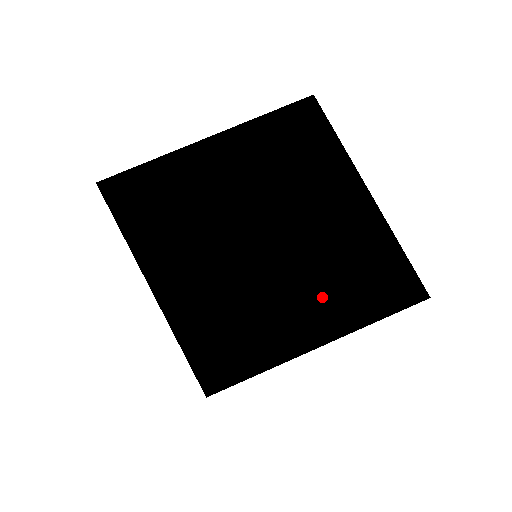
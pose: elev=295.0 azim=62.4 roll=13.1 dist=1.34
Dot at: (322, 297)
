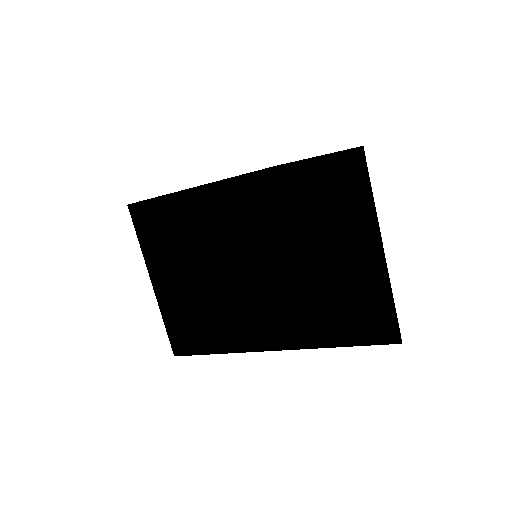
Dot at: (319, 324)
